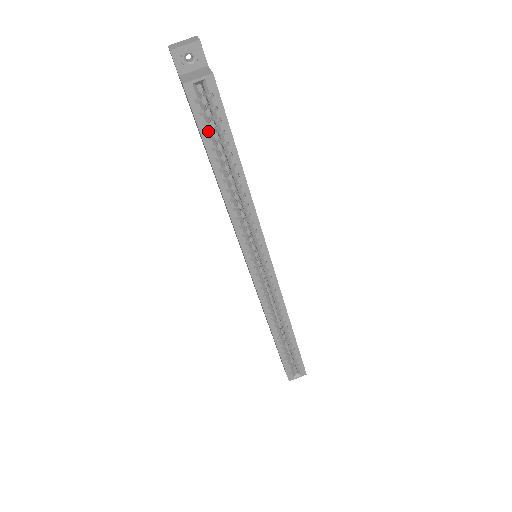
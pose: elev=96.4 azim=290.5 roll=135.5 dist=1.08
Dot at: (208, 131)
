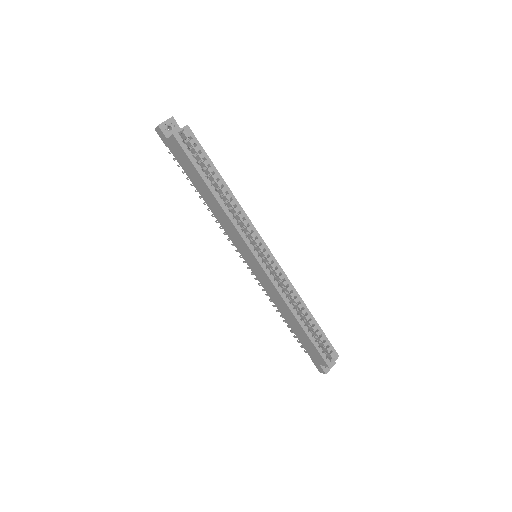
Dot at: (195, 160)
